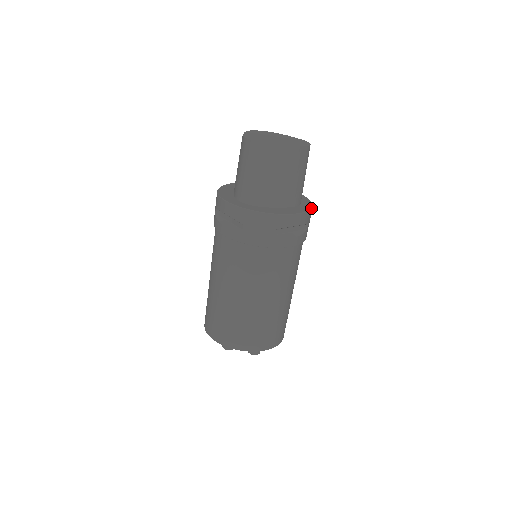
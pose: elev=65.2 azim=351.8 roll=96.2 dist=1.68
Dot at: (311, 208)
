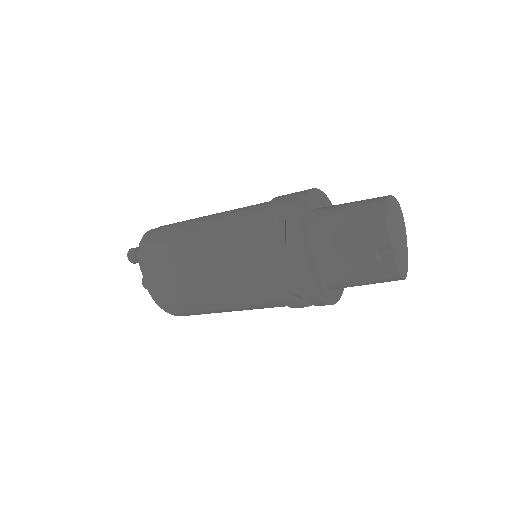
Dot at: occluded
